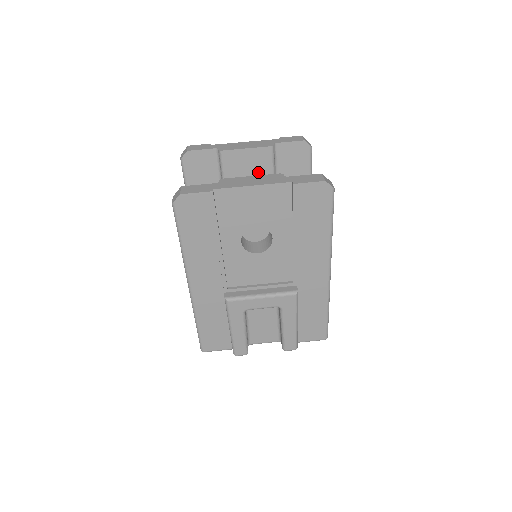
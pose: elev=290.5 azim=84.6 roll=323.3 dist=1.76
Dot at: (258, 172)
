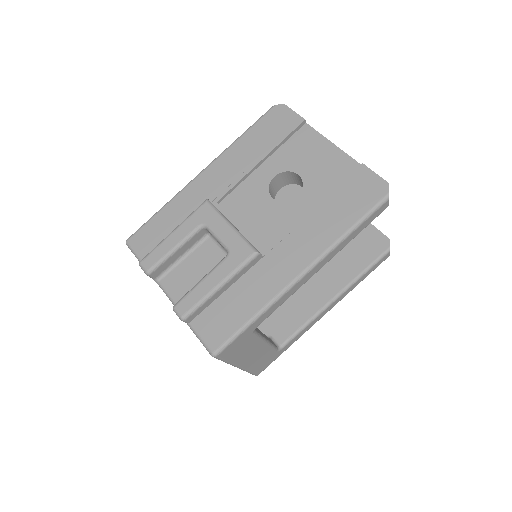
Dot at: occluded
